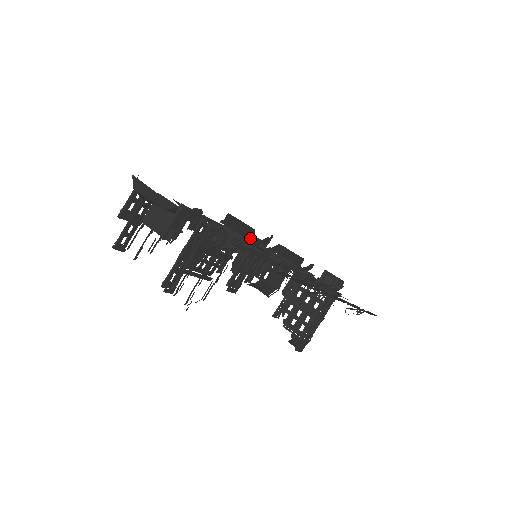
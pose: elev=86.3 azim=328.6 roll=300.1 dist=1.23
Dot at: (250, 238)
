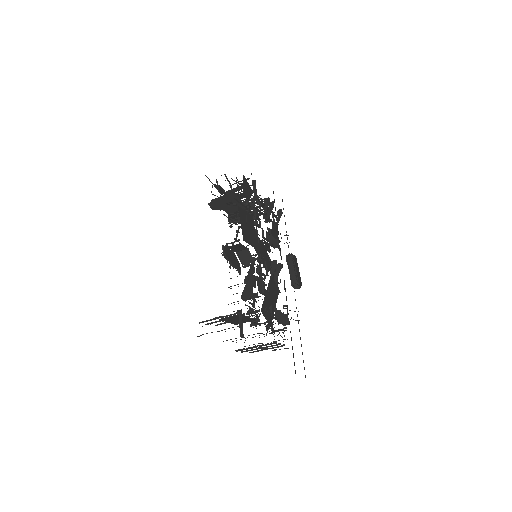
Dot at: (281, 313)
